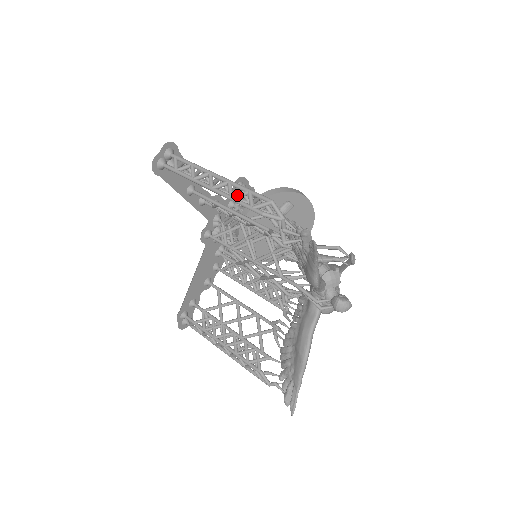
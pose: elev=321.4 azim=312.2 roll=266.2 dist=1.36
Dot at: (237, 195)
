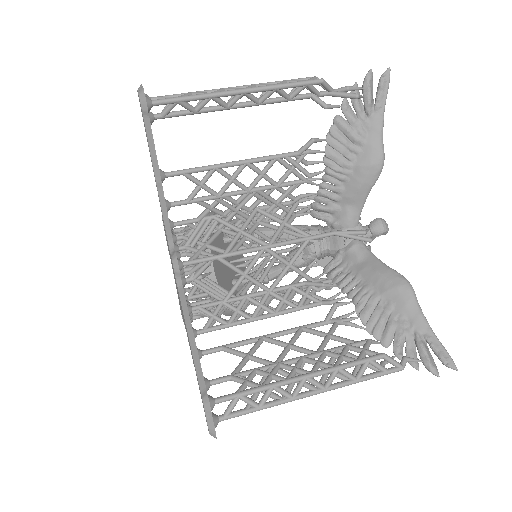
Dot at: (280, 83)
